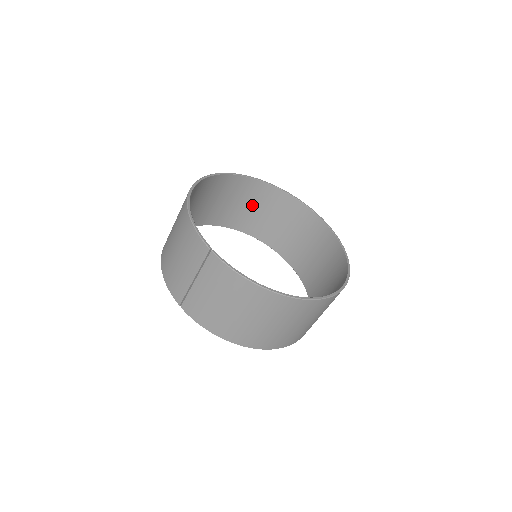
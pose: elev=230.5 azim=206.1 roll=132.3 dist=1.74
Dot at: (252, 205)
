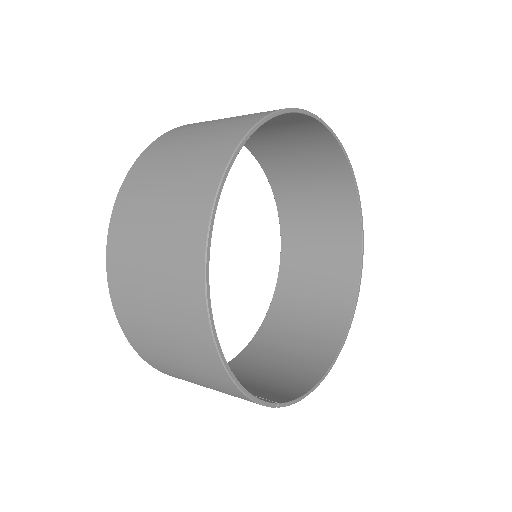
Dot at: occluded
